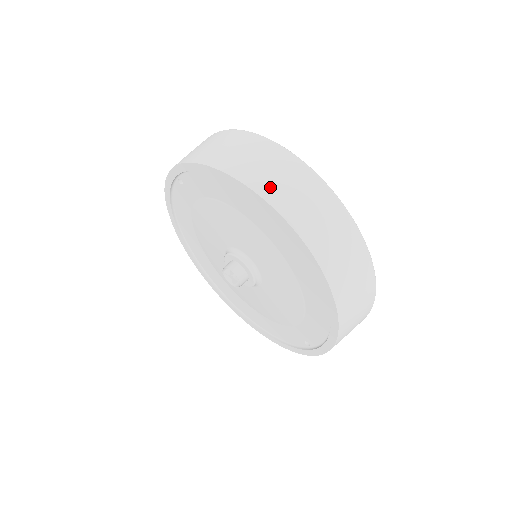
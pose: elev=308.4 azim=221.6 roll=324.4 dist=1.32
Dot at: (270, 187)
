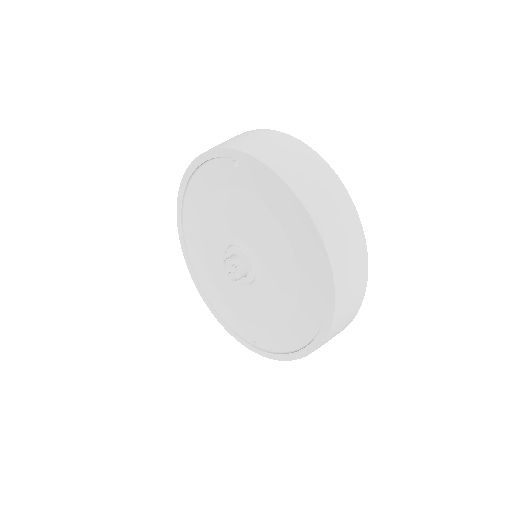
Dot at: (335, 242)
